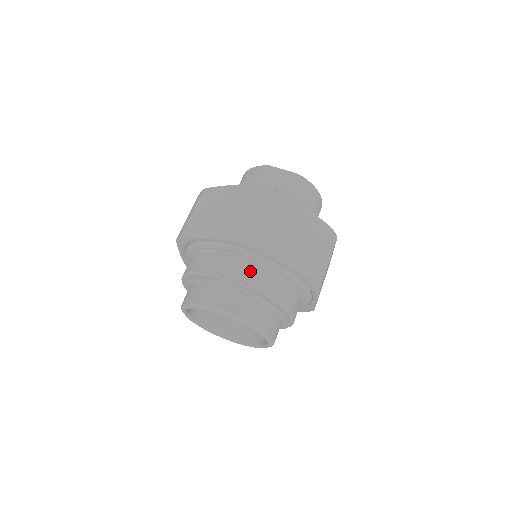
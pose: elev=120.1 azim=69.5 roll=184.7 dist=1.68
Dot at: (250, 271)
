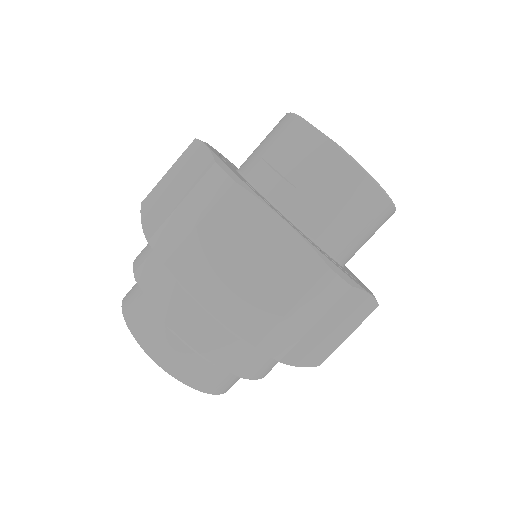
Dot at: (177, 295)
